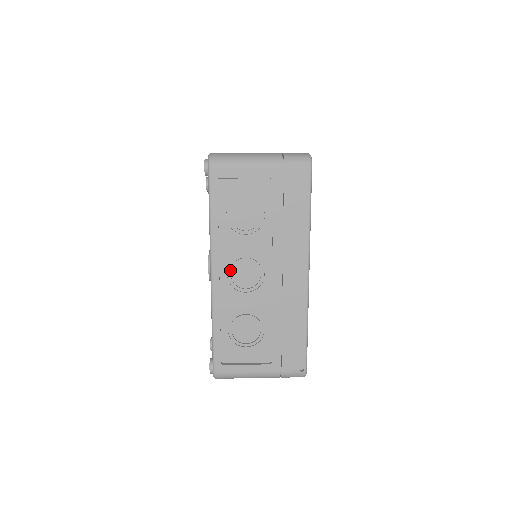
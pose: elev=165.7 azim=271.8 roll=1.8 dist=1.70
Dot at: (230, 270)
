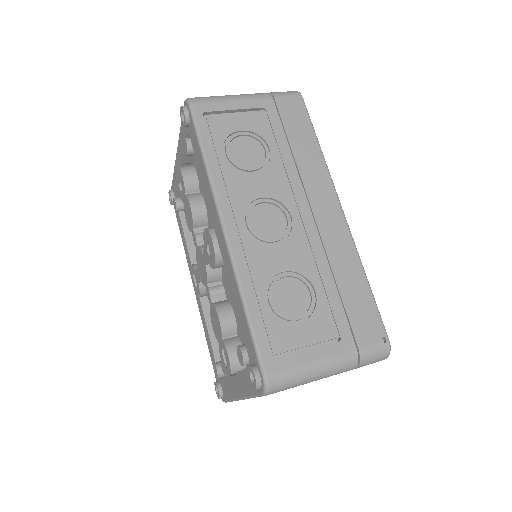
Dot at: (246, 218)
